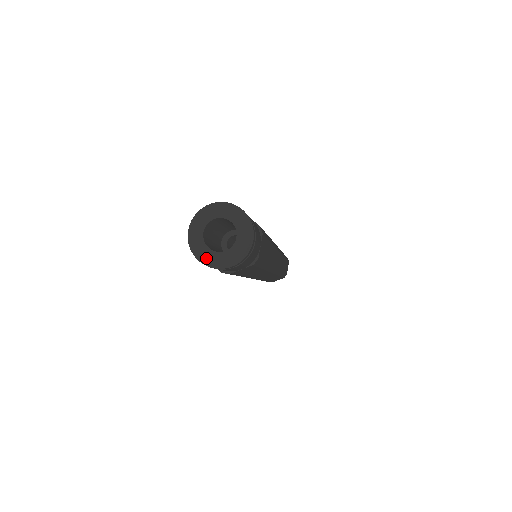
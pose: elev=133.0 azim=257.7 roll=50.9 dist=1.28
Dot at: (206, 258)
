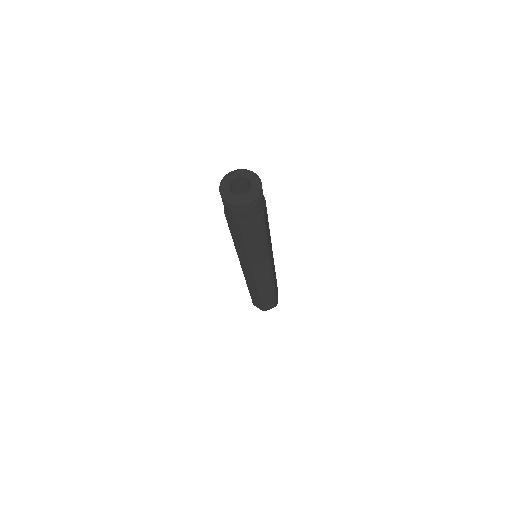
Dot at: (232, 199)
